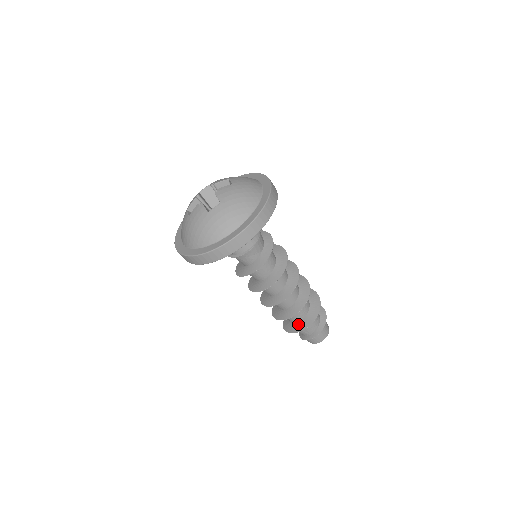
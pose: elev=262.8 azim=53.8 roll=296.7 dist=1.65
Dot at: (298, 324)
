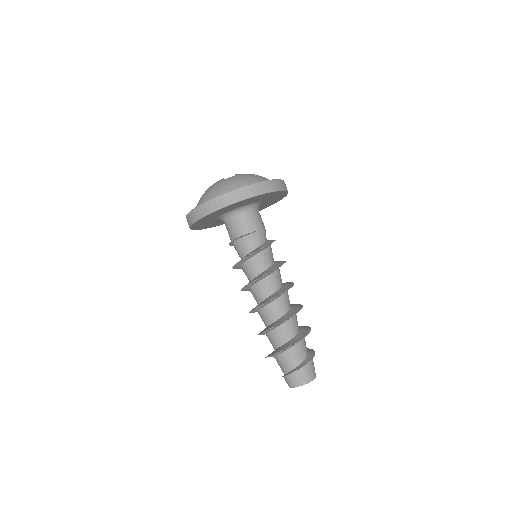
Dot at: (283, 346)
